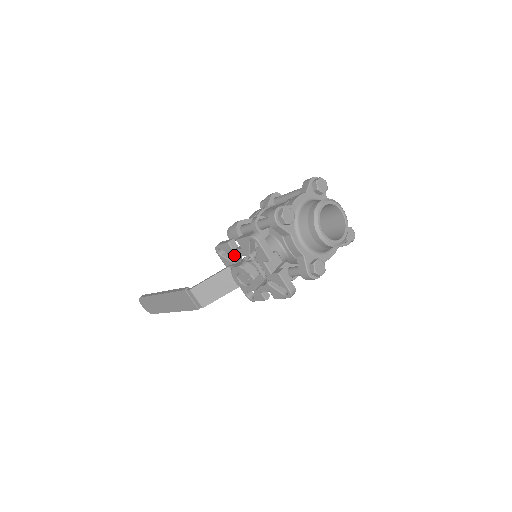
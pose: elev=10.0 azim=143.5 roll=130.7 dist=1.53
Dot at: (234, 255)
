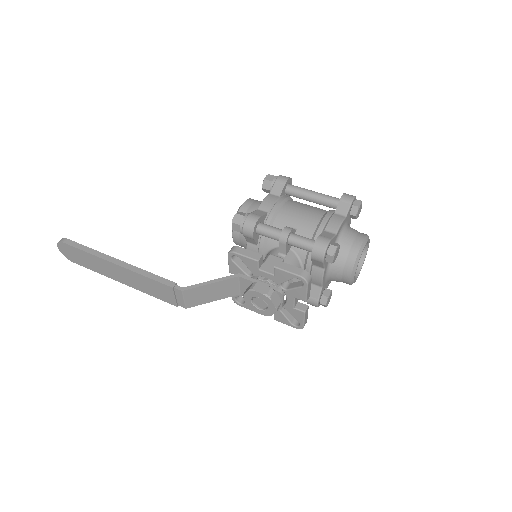
Dot at: (255, 272)
